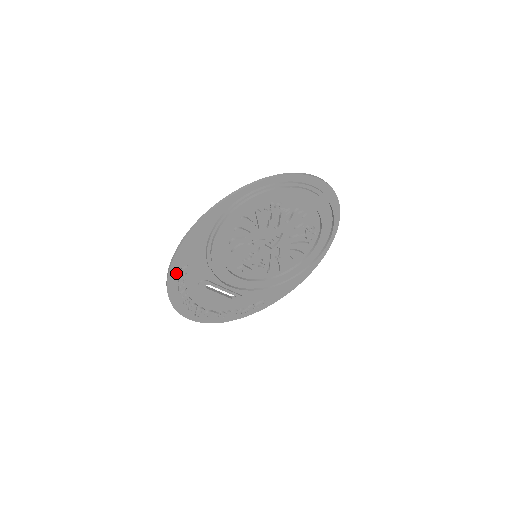
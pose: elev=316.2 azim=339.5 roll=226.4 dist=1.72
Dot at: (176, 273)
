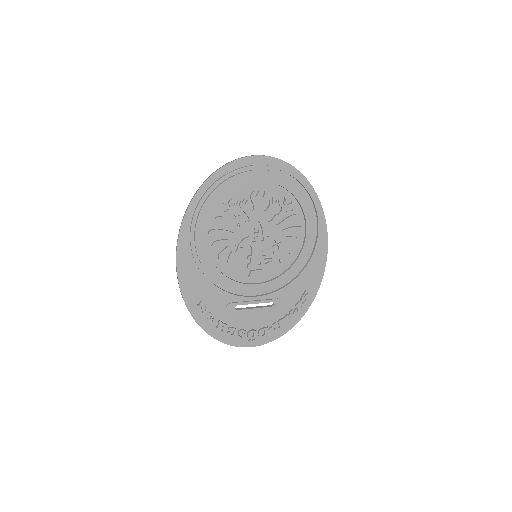
Dot at: (198, 312)
